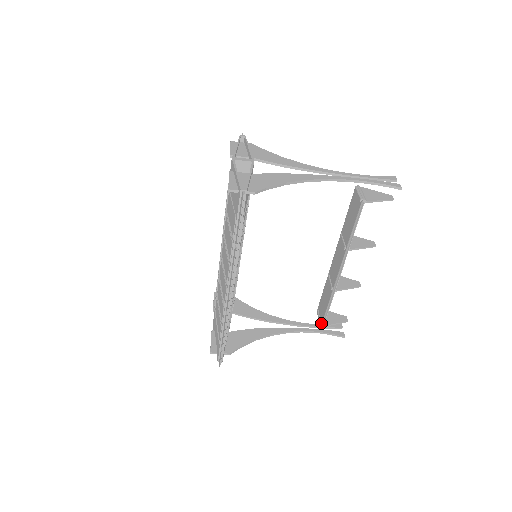
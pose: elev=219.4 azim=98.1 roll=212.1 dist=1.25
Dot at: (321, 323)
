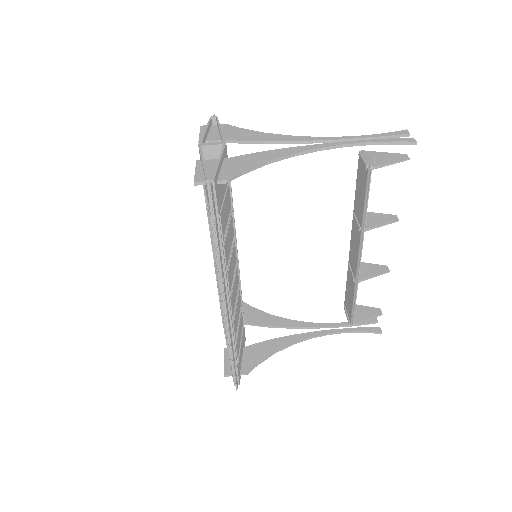
Dot at: (350, 321)
